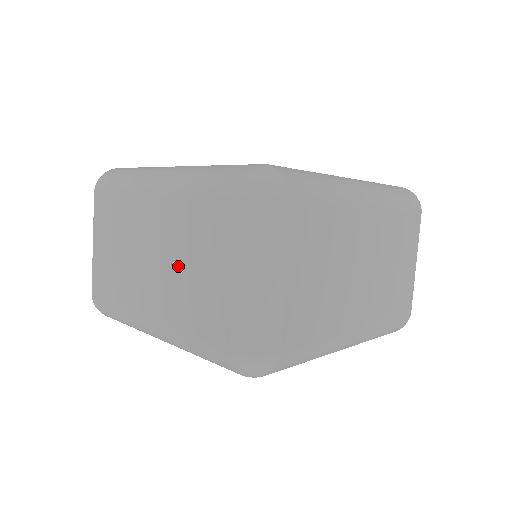
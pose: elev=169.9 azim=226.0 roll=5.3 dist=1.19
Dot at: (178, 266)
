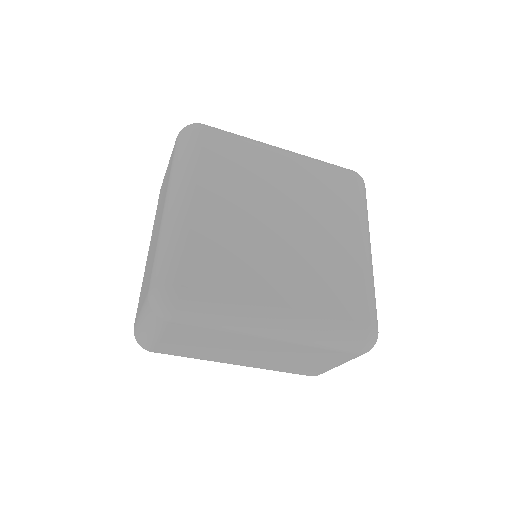
Dot at: (149, 260)
